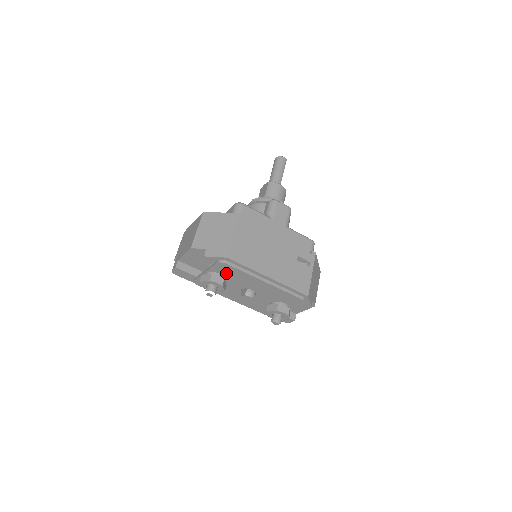
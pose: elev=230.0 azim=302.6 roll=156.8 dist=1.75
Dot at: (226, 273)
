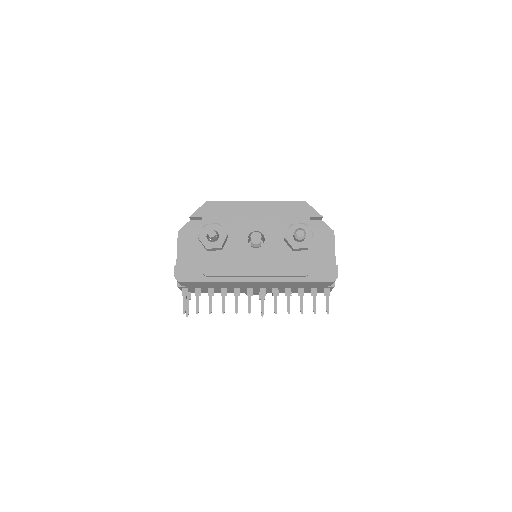
Dot at: (218, 222)
